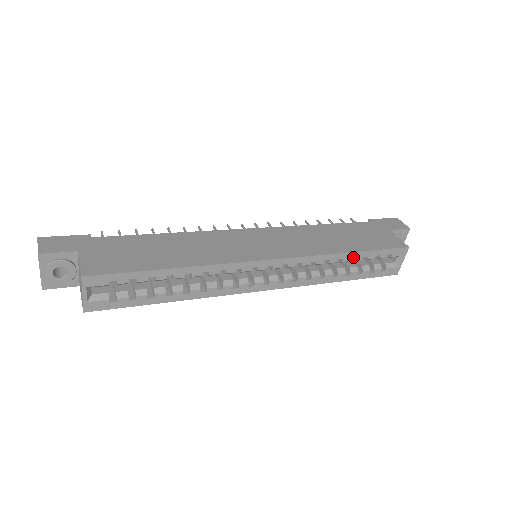
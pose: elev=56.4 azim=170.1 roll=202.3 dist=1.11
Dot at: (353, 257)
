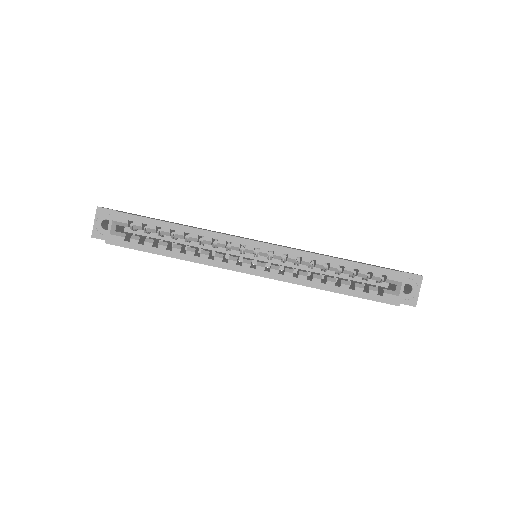
Dot at: (342, 265)
